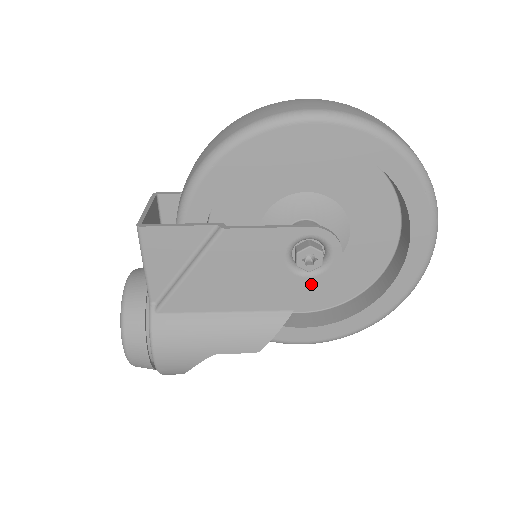
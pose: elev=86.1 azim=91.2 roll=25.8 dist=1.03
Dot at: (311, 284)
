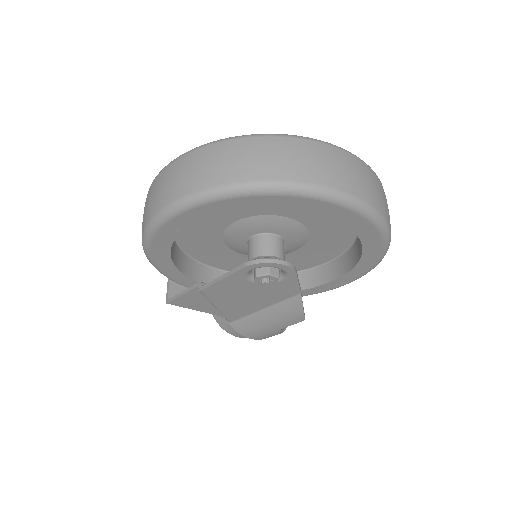
Dot at: (290, 282)
